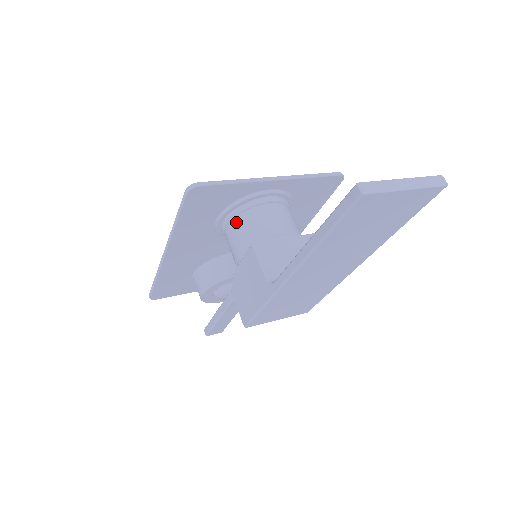
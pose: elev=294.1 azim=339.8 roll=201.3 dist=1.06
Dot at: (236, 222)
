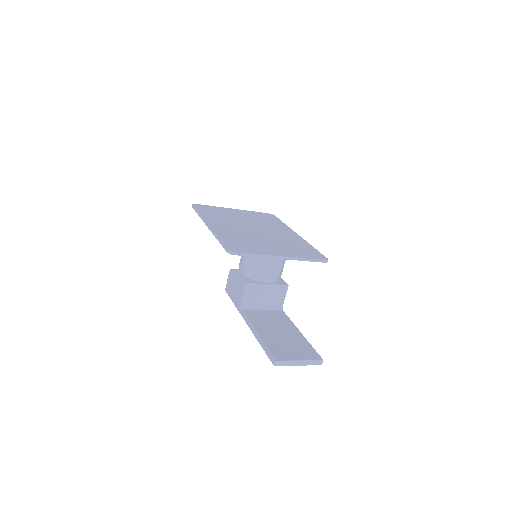
Dot at: occluded
